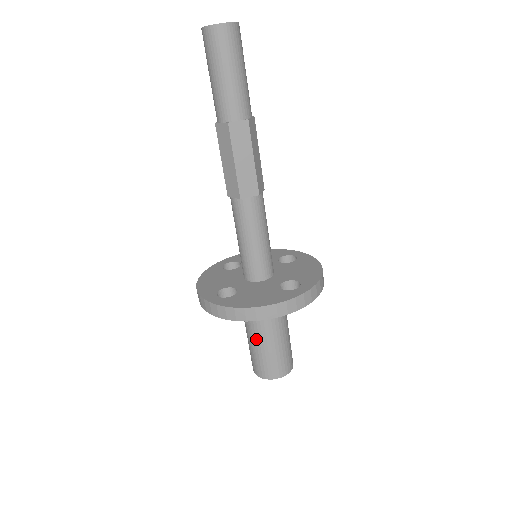
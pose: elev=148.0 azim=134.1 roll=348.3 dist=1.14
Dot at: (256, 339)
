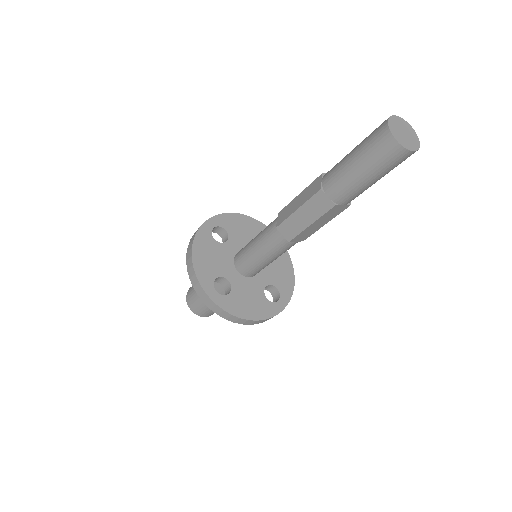
Dot at: occluded
